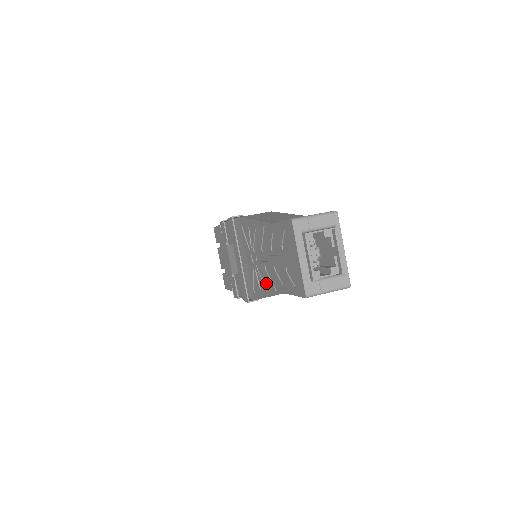
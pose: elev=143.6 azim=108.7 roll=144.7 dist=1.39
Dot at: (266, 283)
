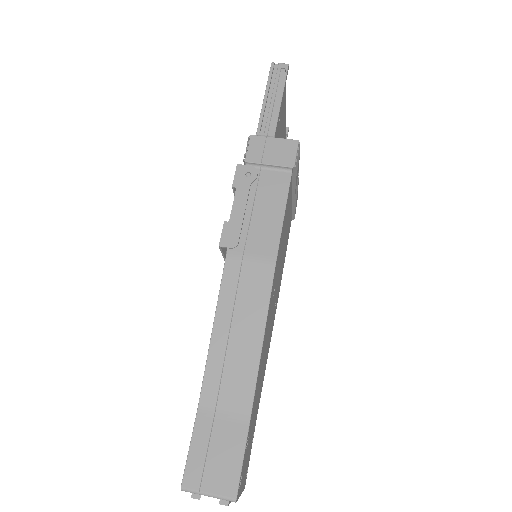
Dot at: occluded
